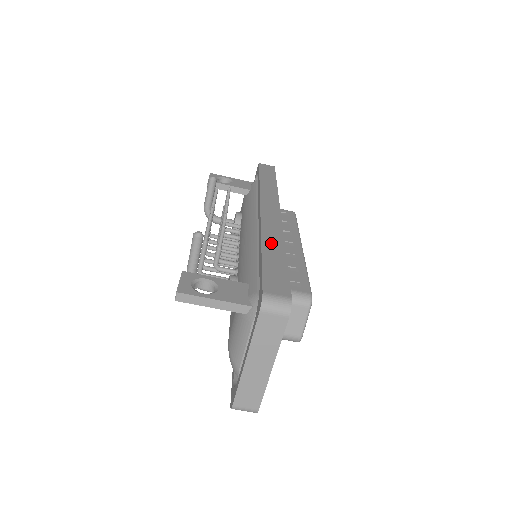
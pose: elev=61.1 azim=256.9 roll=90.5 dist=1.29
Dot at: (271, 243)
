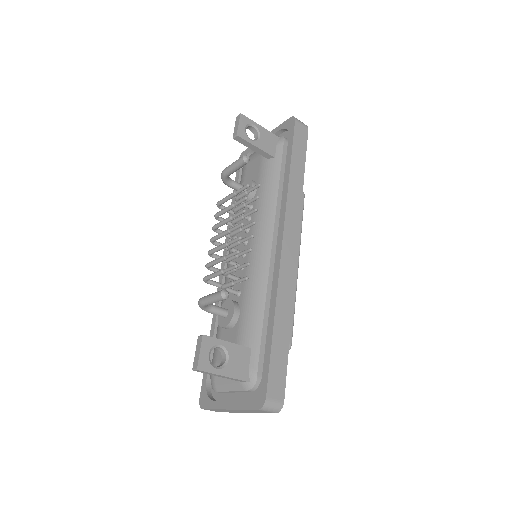
Dot at: (282, 313)
